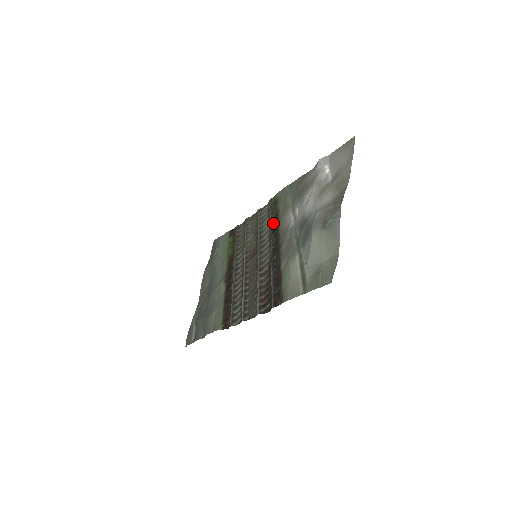
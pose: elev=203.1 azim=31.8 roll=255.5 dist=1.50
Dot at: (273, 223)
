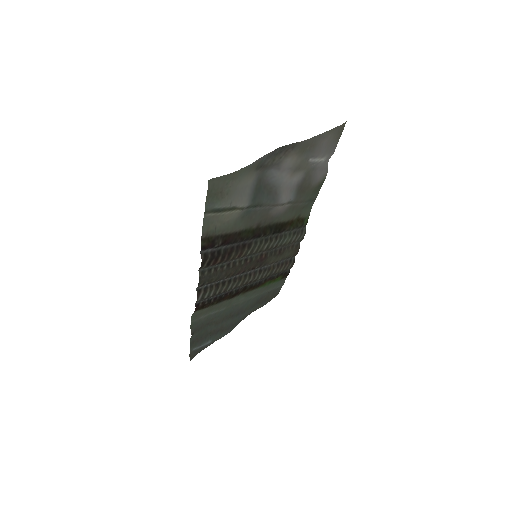
Dot at: (284, 230)
